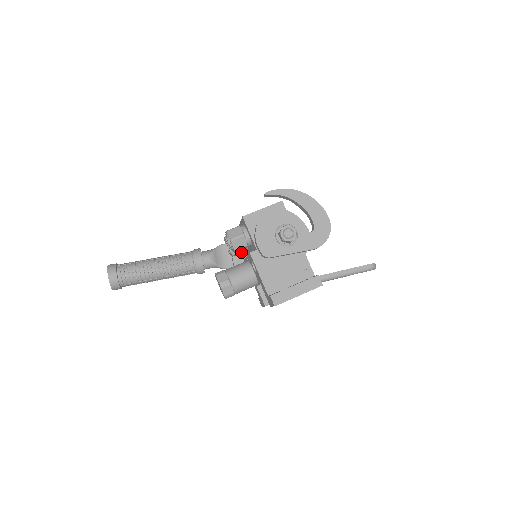
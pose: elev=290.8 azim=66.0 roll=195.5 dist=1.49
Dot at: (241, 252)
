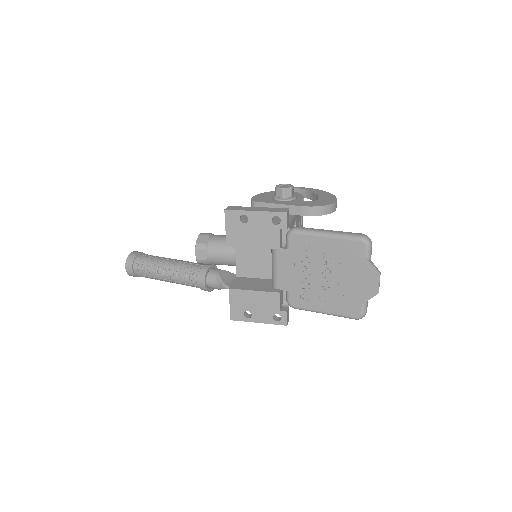
Dot at: occluded
